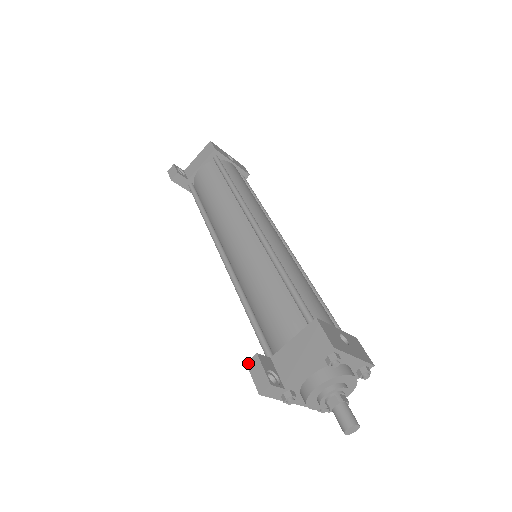
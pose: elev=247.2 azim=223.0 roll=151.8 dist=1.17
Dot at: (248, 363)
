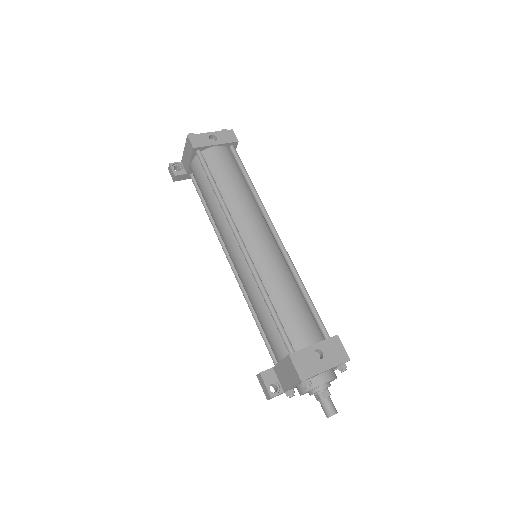
Dot at: (257, 376)
